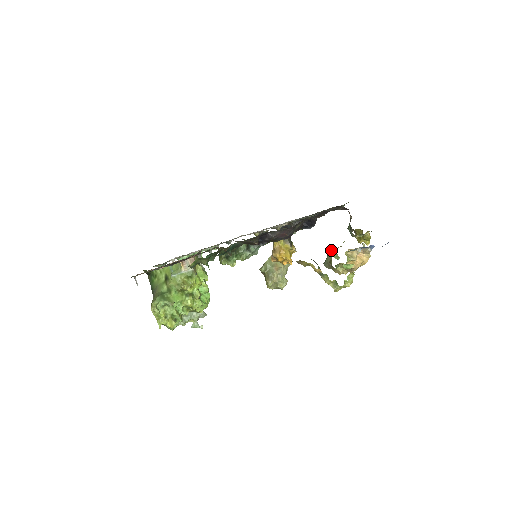
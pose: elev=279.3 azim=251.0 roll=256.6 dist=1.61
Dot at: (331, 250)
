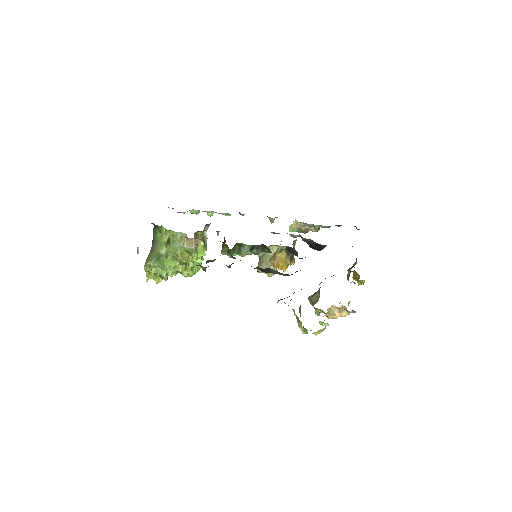
Dot at: occluded
